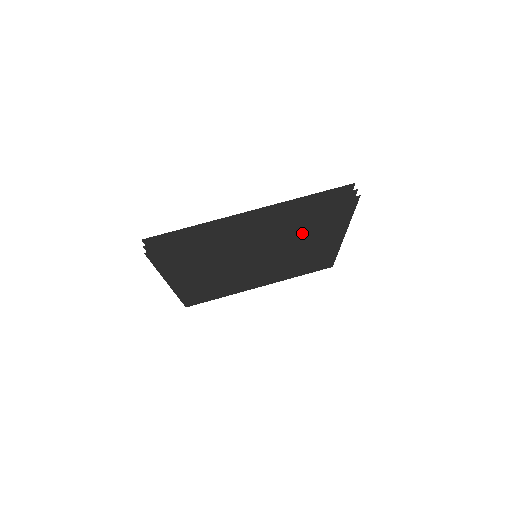
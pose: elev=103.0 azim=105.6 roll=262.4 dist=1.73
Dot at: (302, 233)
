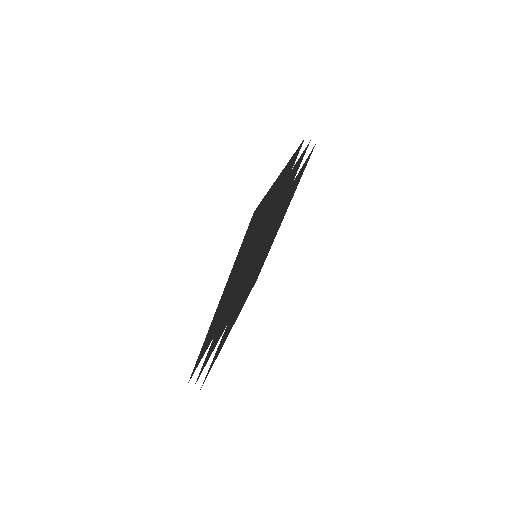
Dot at: occluded
